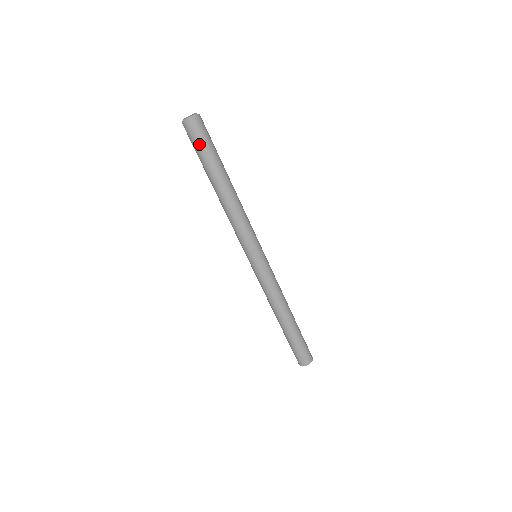
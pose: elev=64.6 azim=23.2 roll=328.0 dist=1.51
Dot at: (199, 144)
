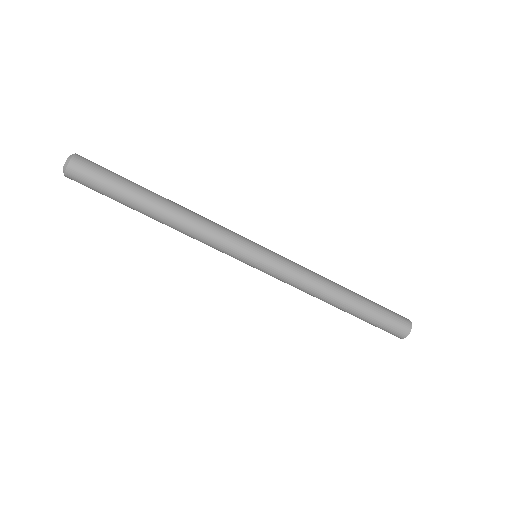
Dot at: (96, 186)
